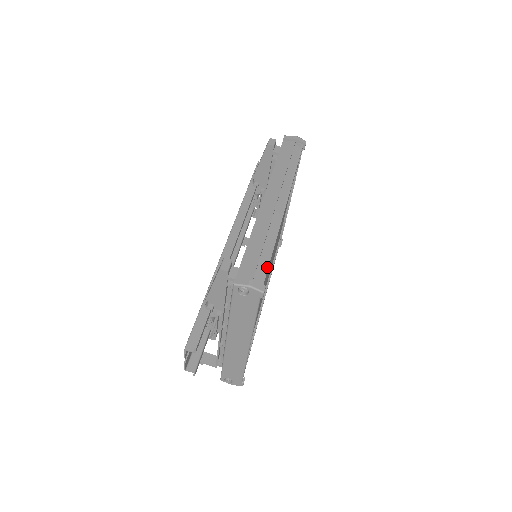
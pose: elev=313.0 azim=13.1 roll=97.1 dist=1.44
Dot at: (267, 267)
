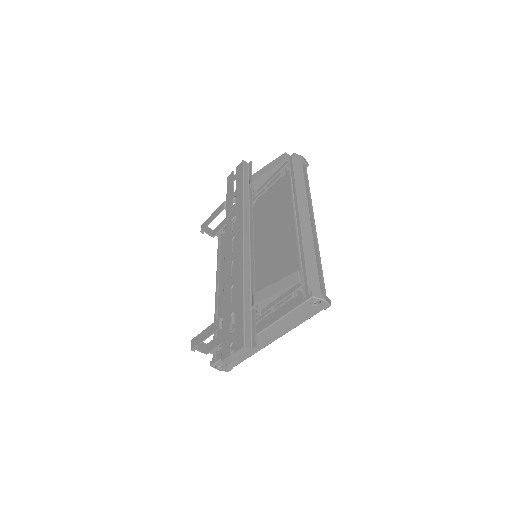
Dot at: occluded
